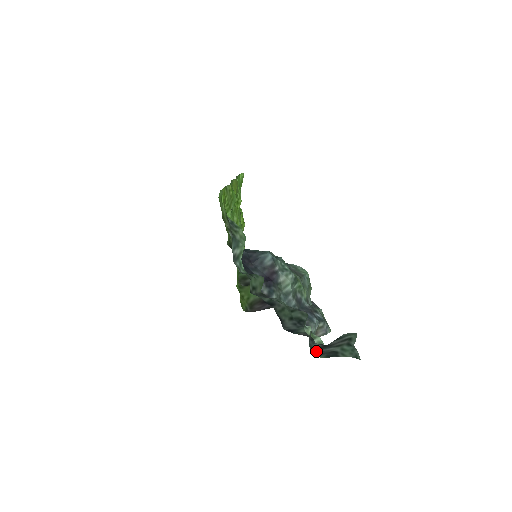
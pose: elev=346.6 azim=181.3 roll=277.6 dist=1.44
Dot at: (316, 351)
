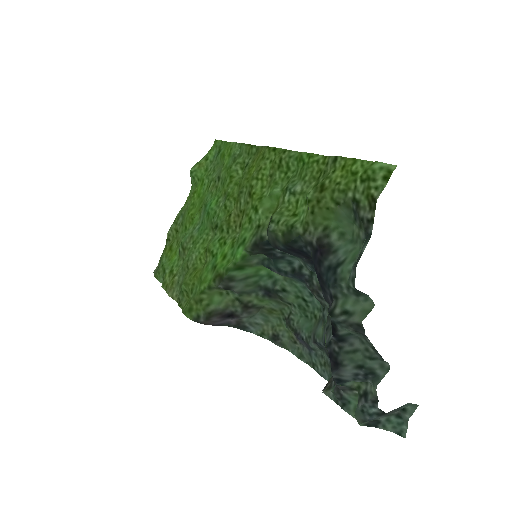
Dot at: (369, 417)
